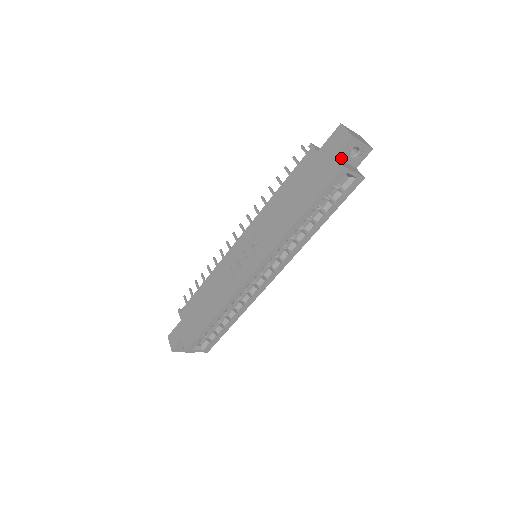
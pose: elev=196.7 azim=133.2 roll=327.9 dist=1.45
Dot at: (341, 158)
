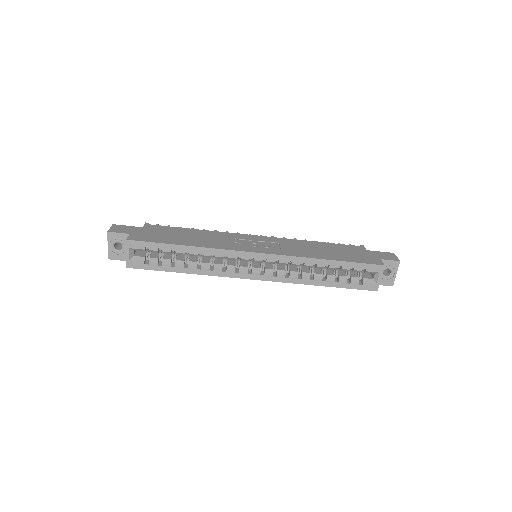
Dot at: occluded
